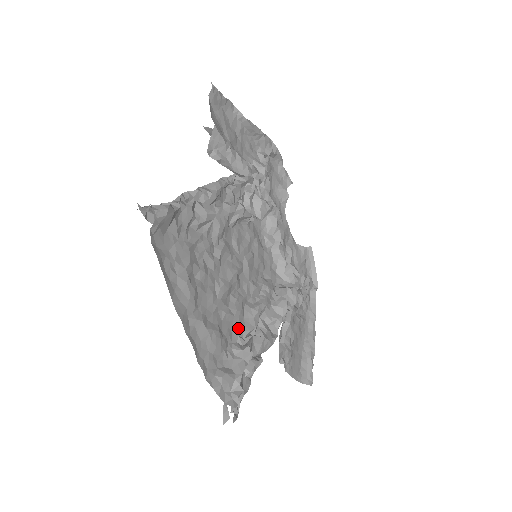
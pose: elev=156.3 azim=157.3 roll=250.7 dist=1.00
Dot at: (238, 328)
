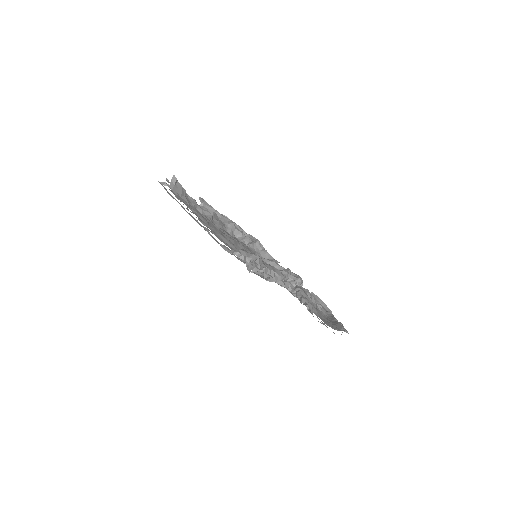
Dot at: occluded
